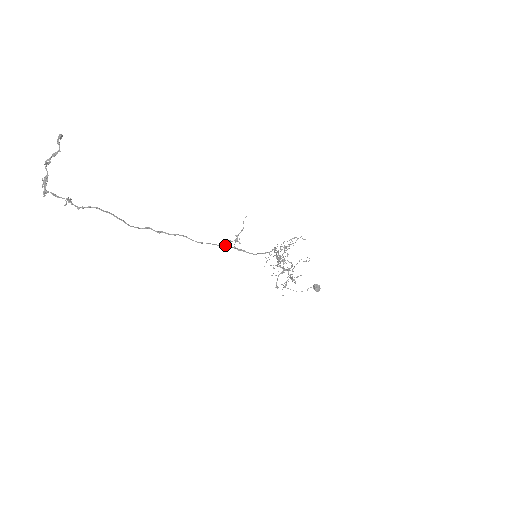
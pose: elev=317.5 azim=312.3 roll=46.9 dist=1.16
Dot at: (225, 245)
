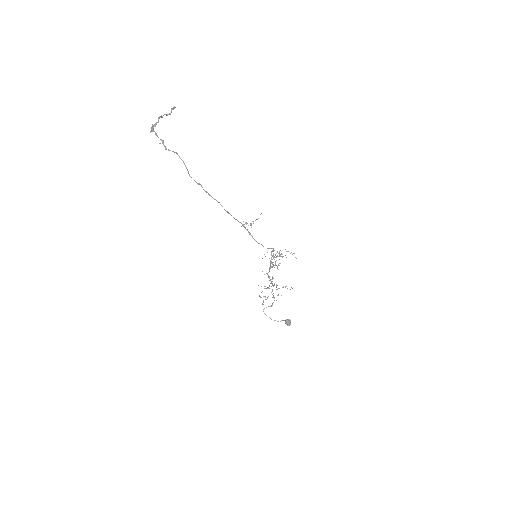
Dot at: occluded
